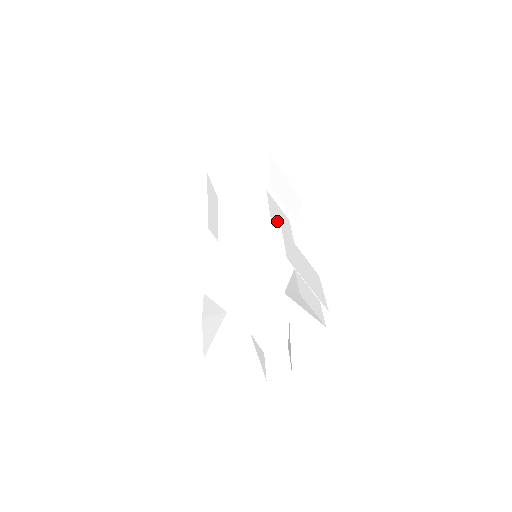
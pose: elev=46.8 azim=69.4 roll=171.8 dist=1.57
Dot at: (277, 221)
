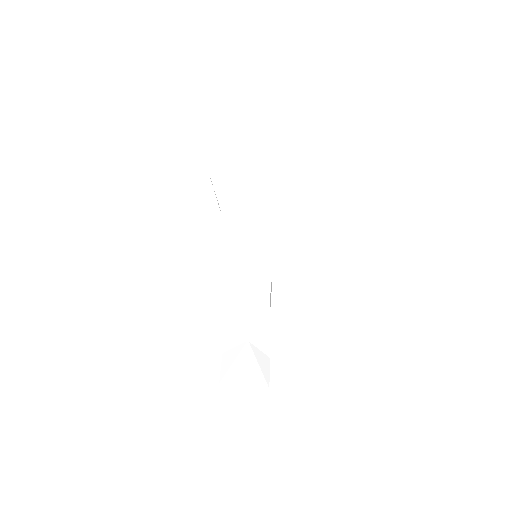
Dot at: (273, 217)
